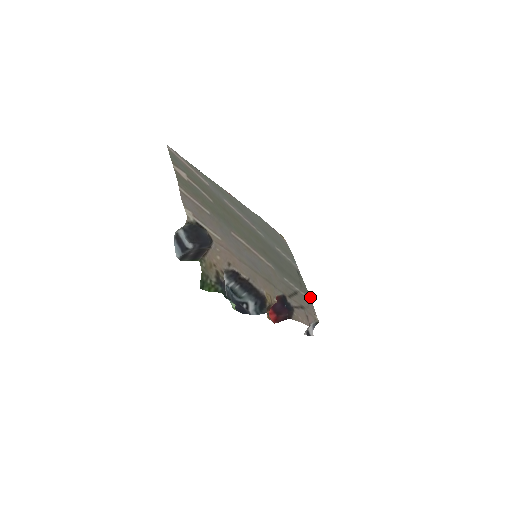
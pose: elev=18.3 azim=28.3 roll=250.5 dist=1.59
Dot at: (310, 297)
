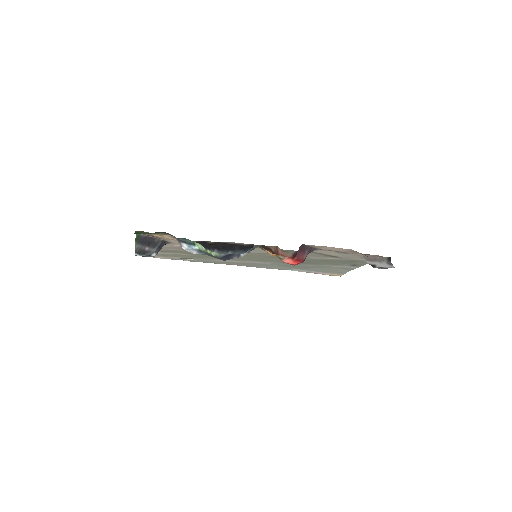
Dot at: occluded
